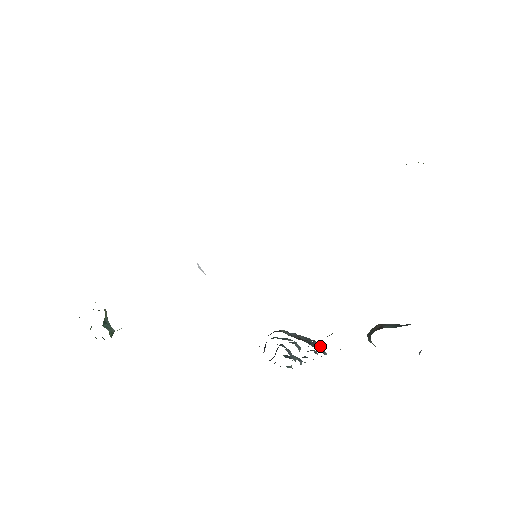
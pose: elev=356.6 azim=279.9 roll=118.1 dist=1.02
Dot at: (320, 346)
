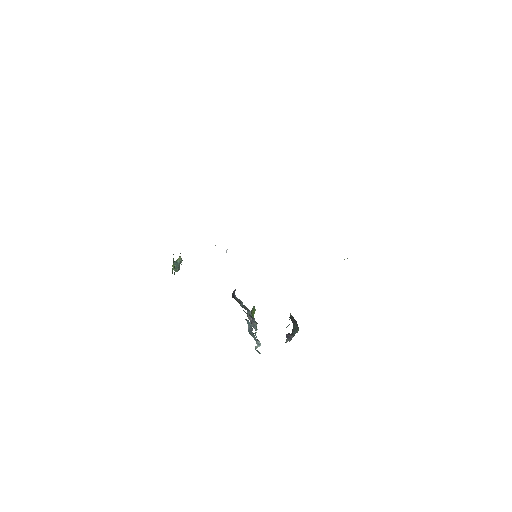
Dot at: occluded
